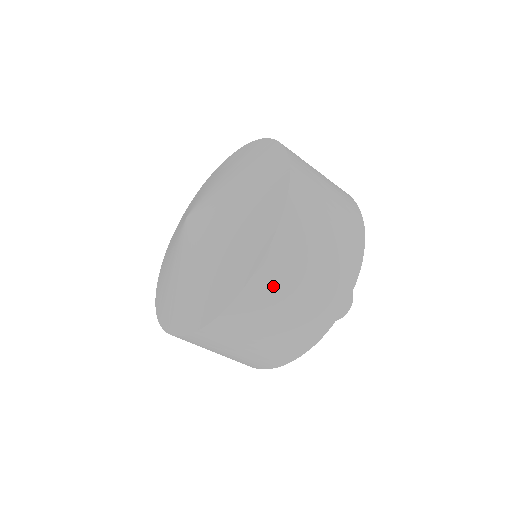
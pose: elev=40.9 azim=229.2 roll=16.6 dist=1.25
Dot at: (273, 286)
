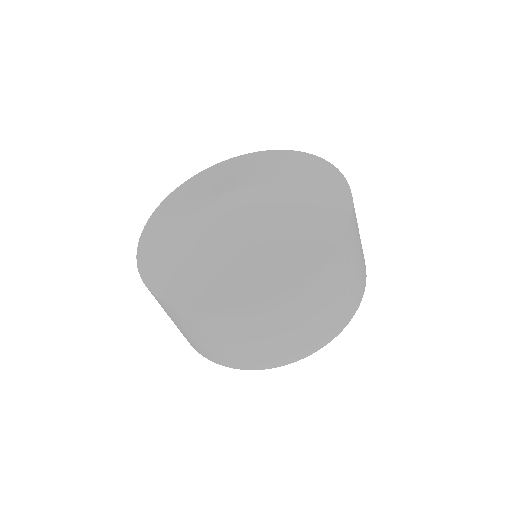
Dot at: (299, 303)
